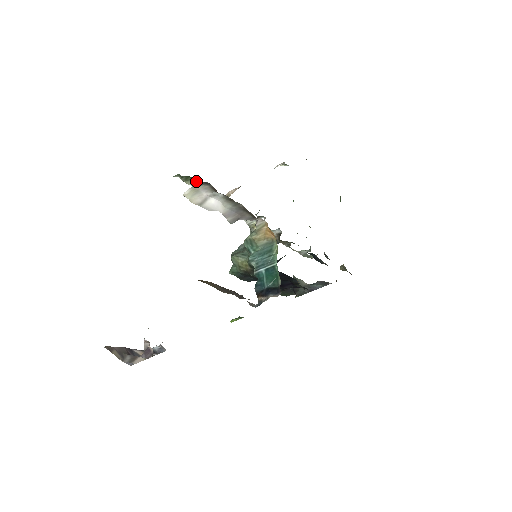
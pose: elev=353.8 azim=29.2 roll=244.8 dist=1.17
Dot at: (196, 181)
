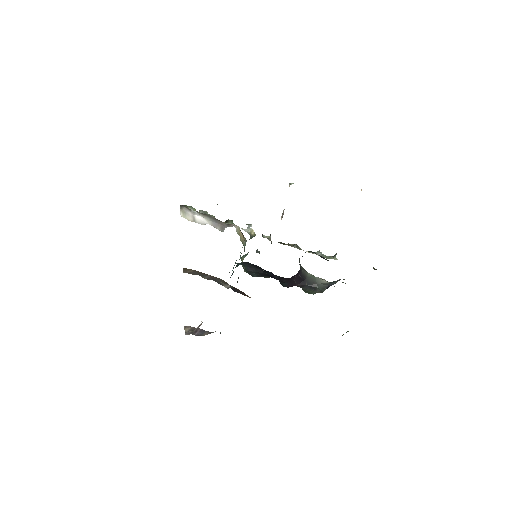
Dot at: (192, 207)
